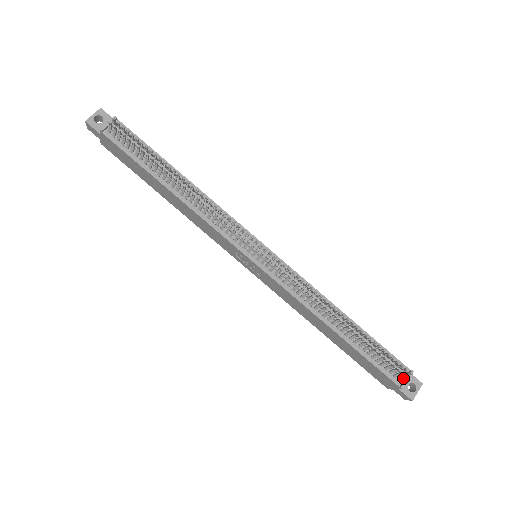
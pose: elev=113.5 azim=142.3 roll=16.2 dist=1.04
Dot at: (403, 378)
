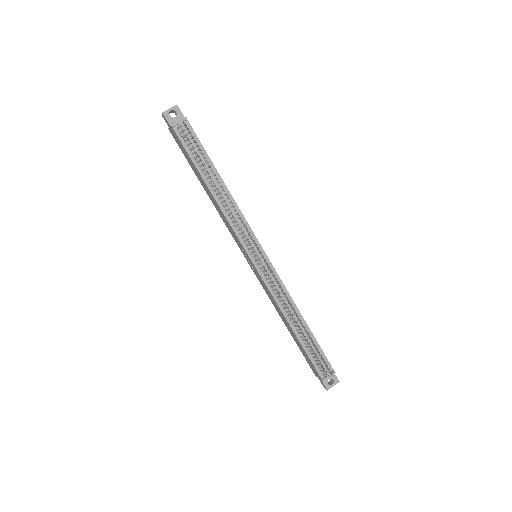
Dot at: (326, 375)
